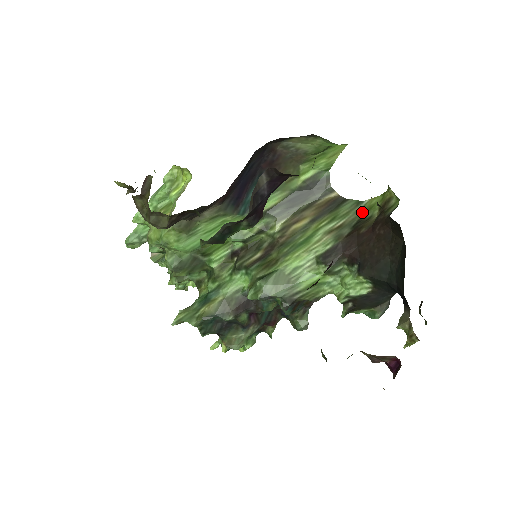
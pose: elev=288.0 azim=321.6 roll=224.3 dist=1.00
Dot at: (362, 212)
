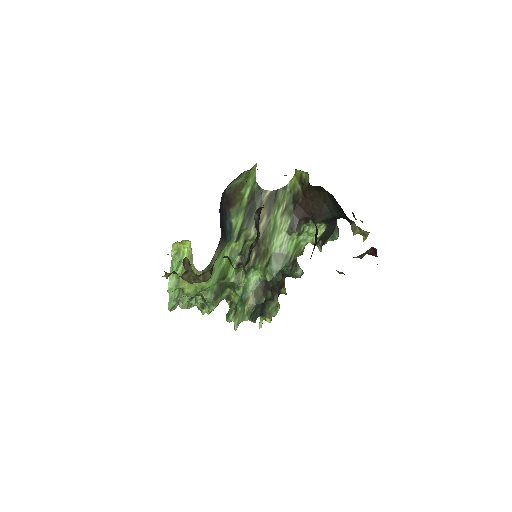
Dot at: (291, 191)
